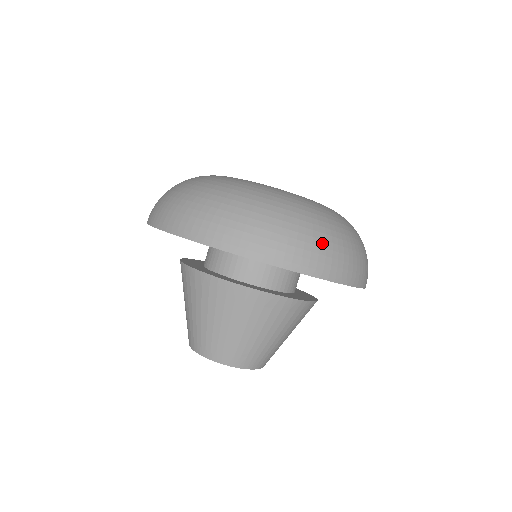
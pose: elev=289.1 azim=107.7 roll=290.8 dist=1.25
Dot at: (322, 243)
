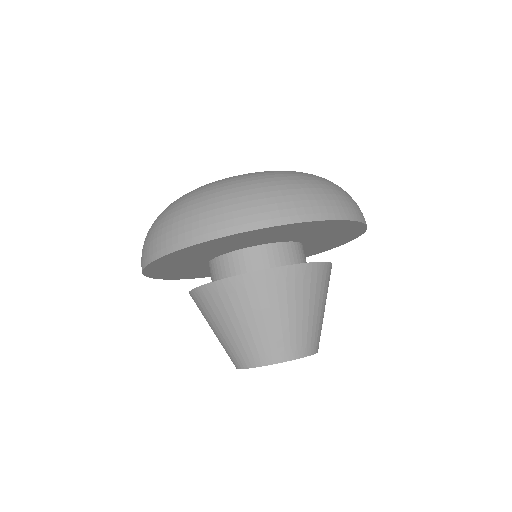
Dot at: (346, 194)
